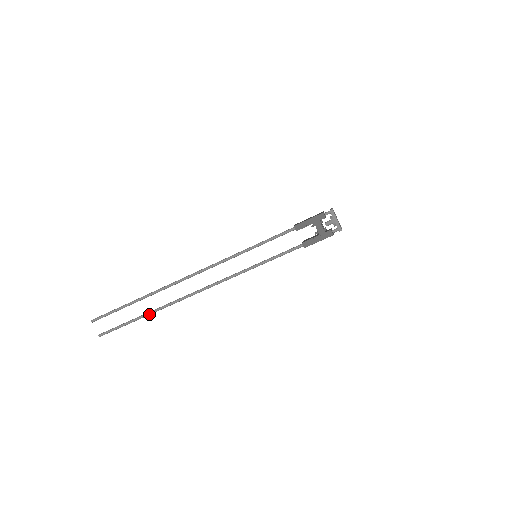
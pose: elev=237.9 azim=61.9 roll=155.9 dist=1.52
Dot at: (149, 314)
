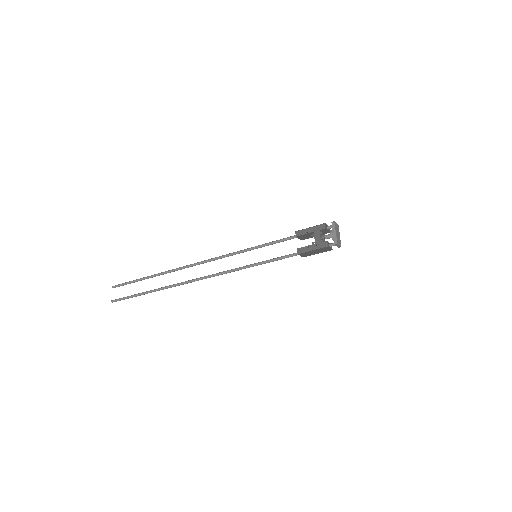
Dot at: (154, 291)
